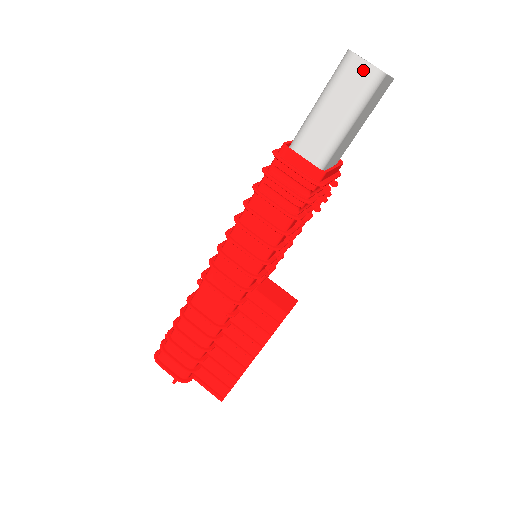
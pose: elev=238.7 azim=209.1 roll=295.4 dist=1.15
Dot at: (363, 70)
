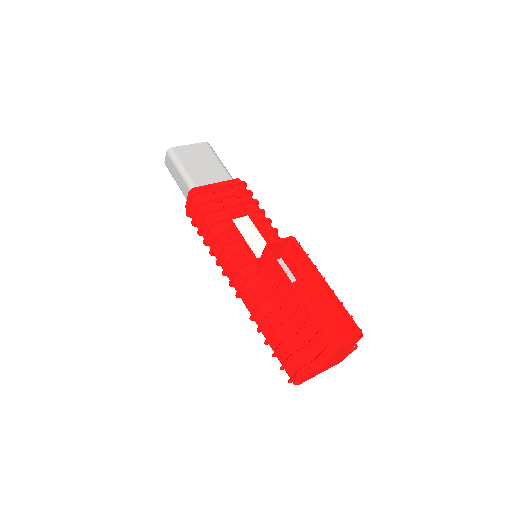
Dot at: (167, 159)
